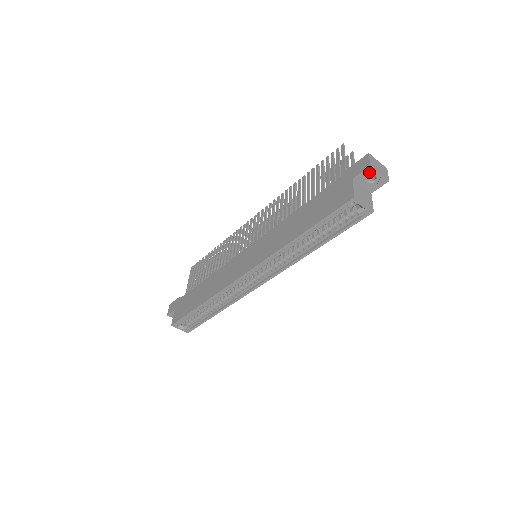
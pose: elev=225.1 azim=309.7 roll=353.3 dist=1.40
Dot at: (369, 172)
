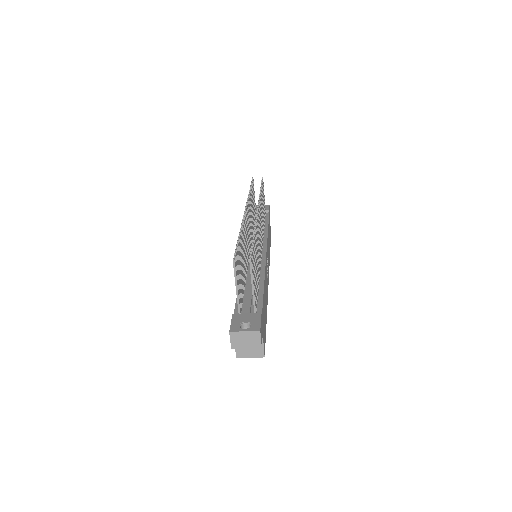
Dot at: (238, 345)
